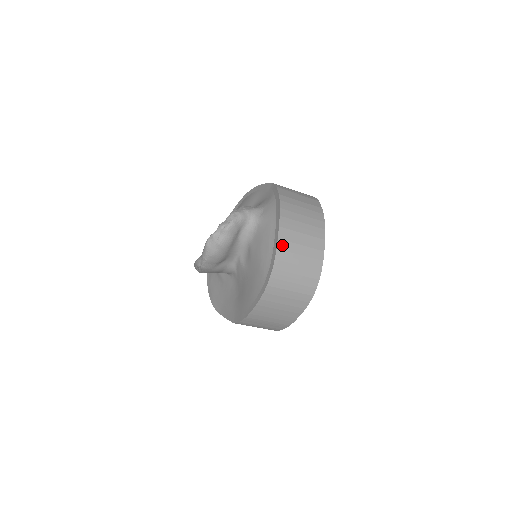
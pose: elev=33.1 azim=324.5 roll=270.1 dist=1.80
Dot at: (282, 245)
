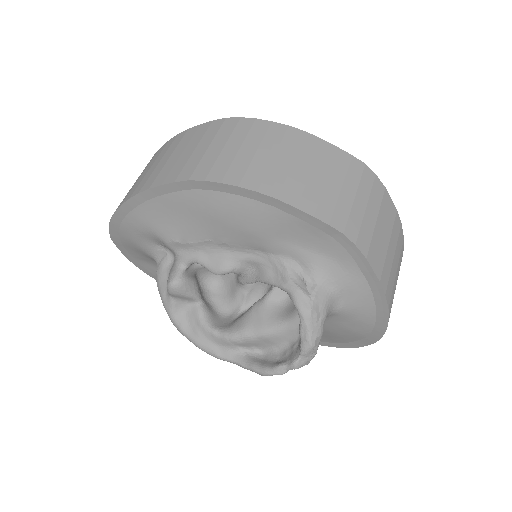
Dot at: occluded
